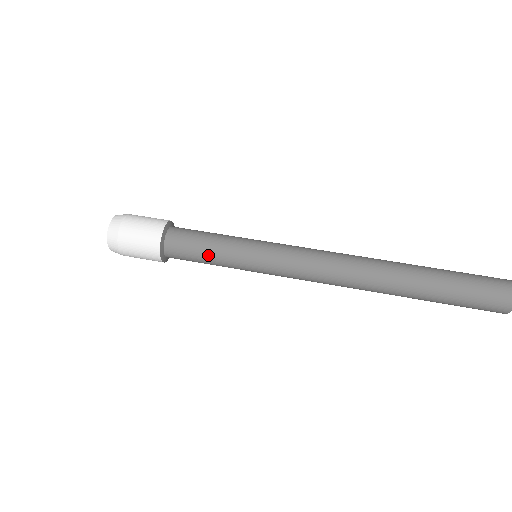
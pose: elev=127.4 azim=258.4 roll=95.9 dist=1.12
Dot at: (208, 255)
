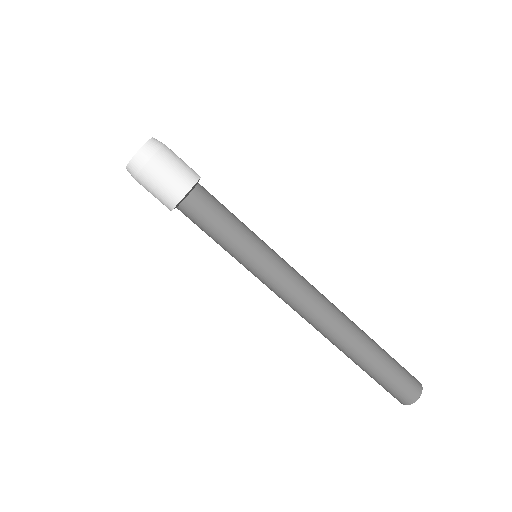
Dot at: (215, 237)
